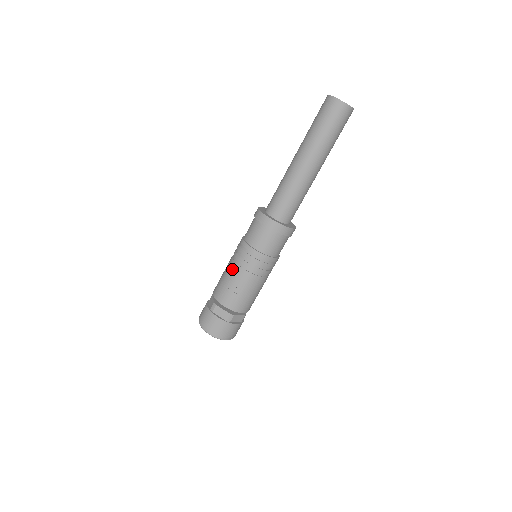
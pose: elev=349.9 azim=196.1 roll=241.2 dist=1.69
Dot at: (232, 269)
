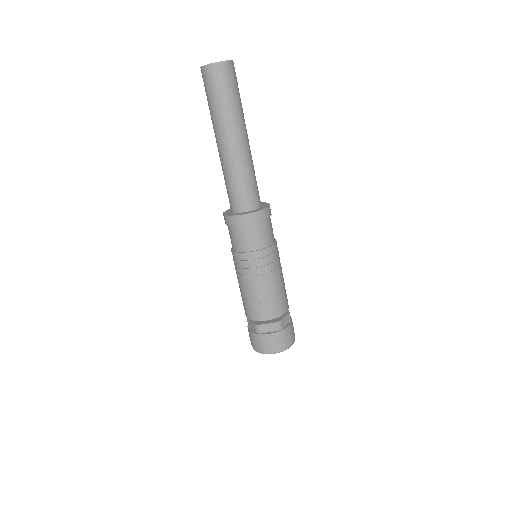
Dot at: (246, 284)
